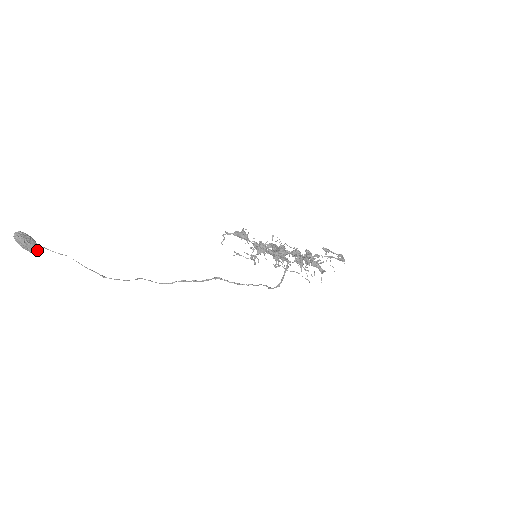
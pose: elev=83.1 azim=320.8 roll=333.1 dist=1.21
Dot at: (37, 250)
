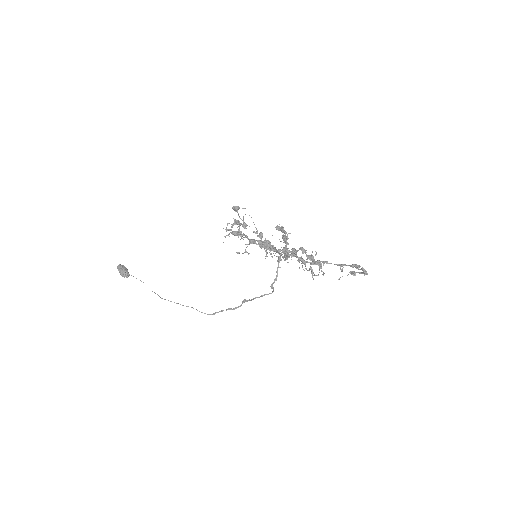
Dot at: (127, 276)
